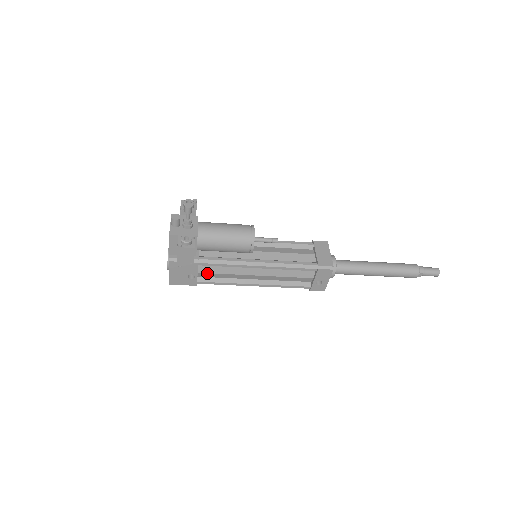
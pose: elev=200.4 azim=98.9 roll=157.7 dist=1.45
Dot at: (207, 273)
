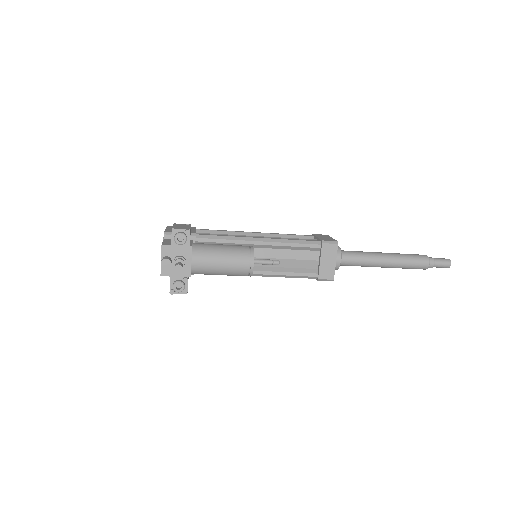
Dot at: occluded
